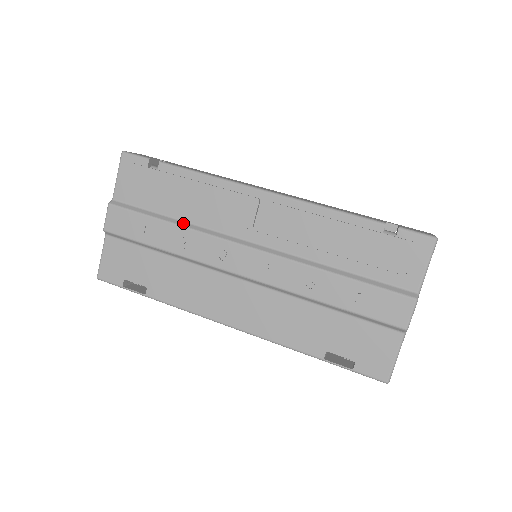
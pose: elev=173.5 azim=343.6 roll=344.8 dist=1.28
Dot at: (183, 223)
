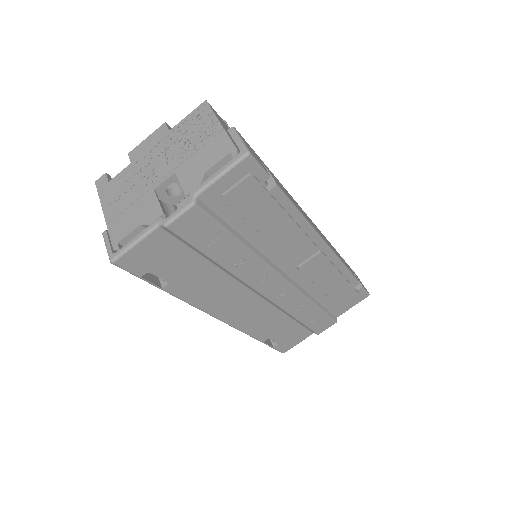
Dot at: (252, 246)
